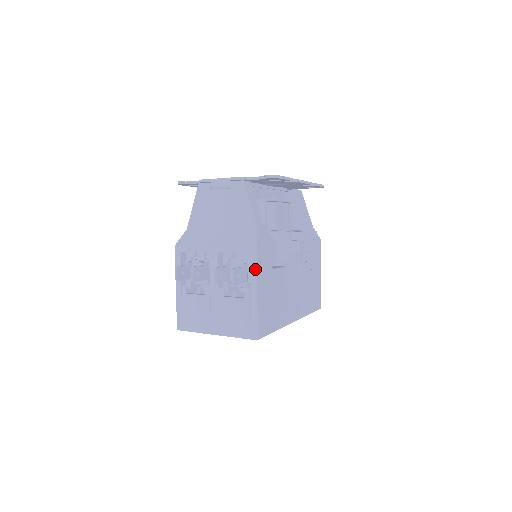
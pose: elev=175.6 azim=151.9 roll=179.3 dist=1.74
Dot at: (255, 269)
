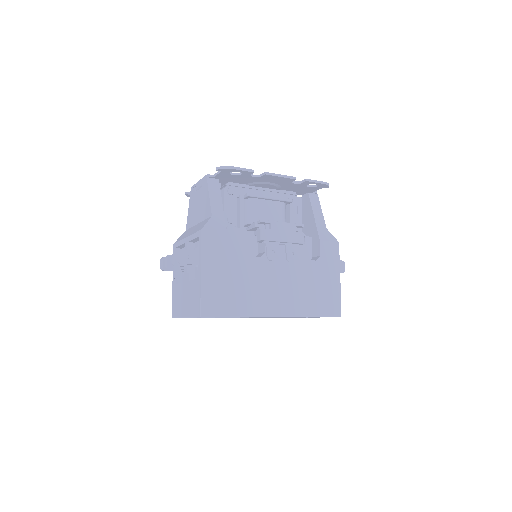
Dot at: (200, 250)
